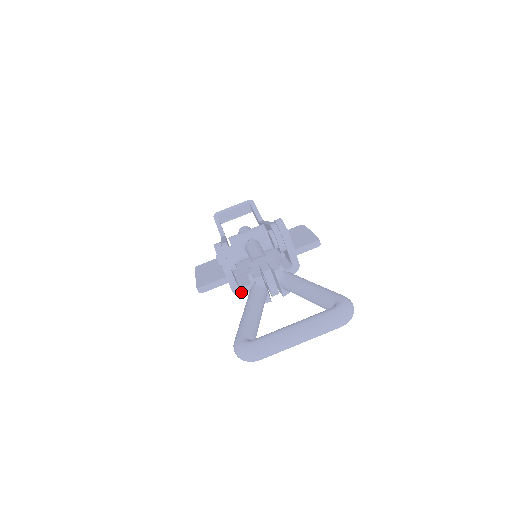
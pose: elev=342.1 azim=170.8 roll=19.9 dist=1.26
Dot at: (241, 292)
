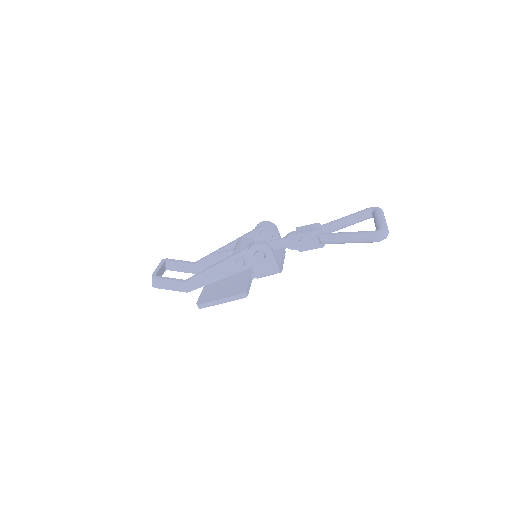
Dot at: (281, 270)
